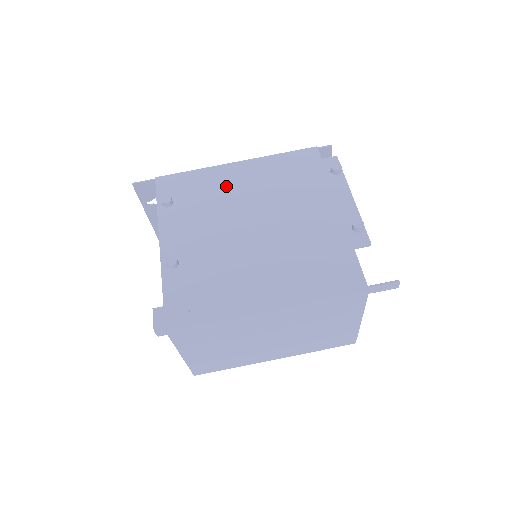
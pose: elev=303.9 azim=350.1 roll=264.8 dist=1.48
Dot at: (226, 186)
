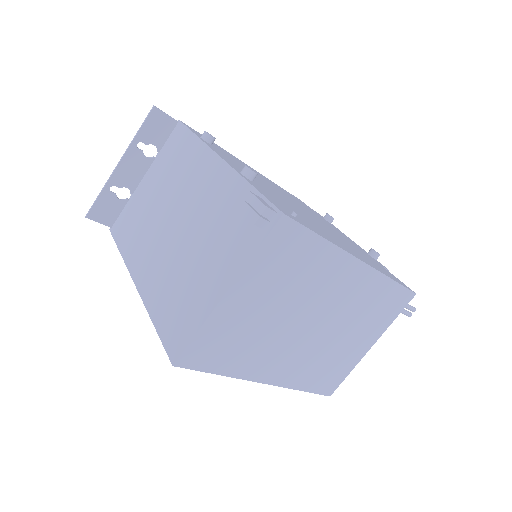
Dot at: occluded
